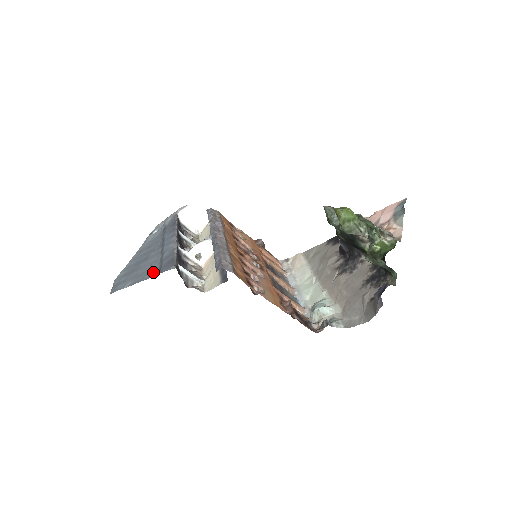
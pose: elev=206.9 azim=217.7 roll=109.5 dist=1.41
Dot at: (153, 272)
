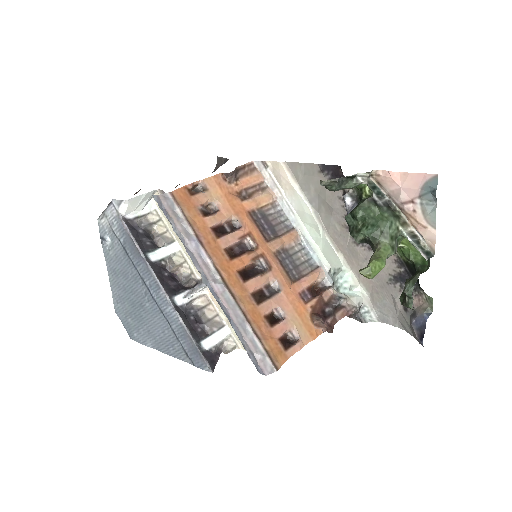
Dot at: (178, 352)
